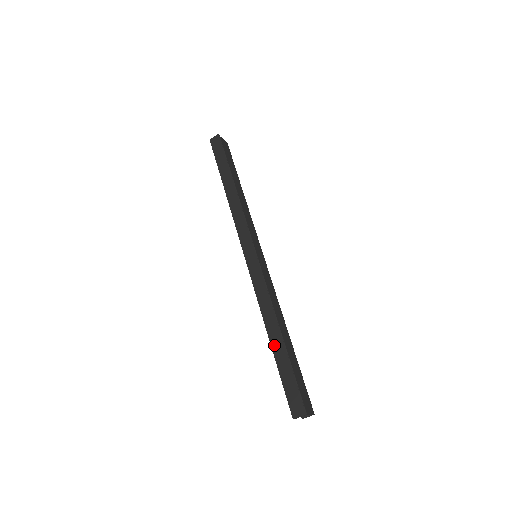
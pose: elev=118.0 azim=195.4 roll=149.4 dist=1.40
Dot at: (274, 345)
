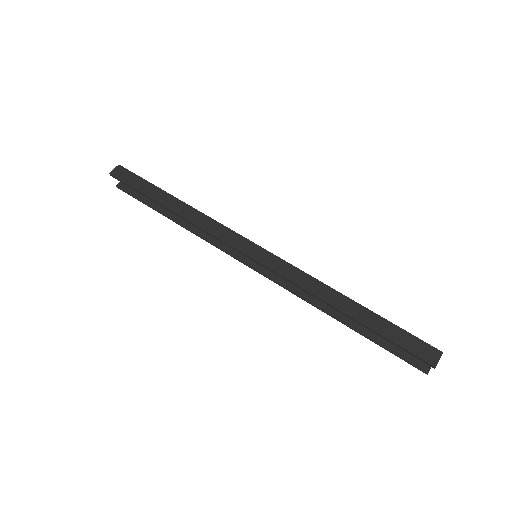
Dot at: (356, 315)
